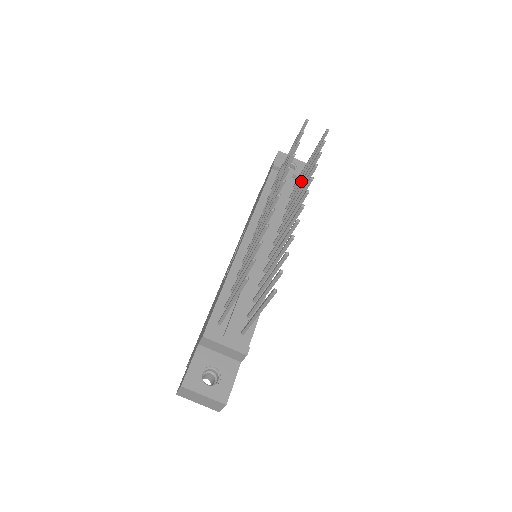
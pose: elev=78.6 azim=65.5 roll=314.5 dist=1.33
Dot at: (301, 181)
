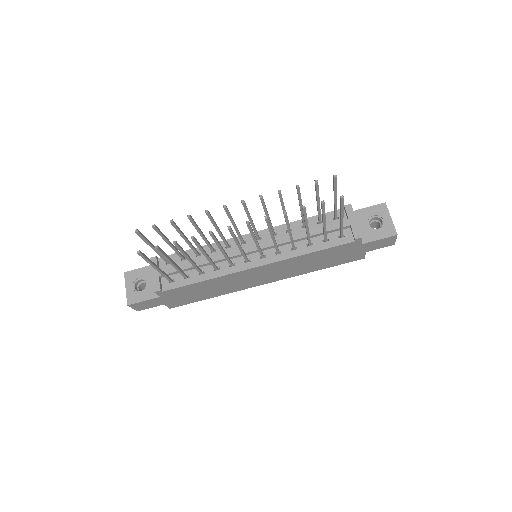
Dot at: (307, 225)
